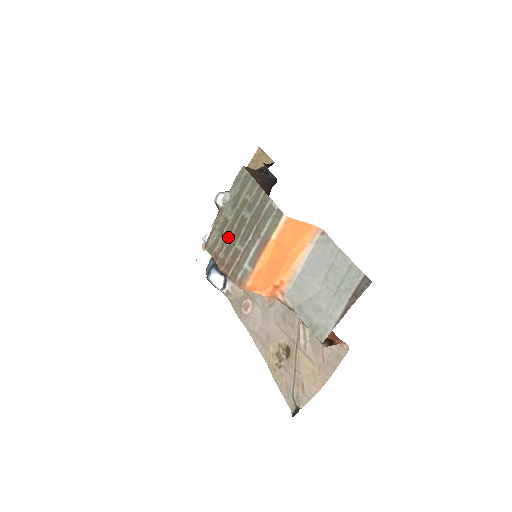
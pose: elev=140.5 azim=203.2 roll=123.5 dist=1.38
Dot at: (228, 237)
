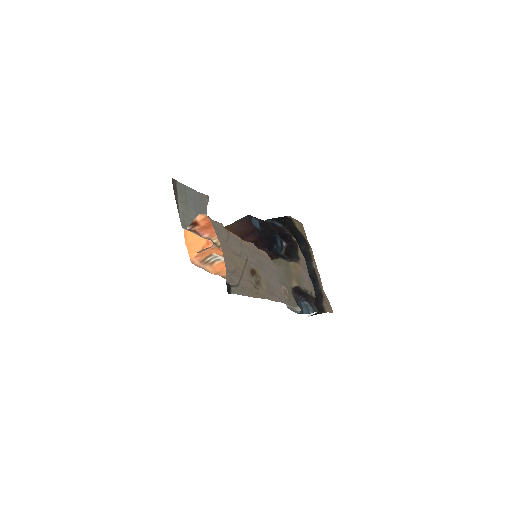
Dot at: occluded
